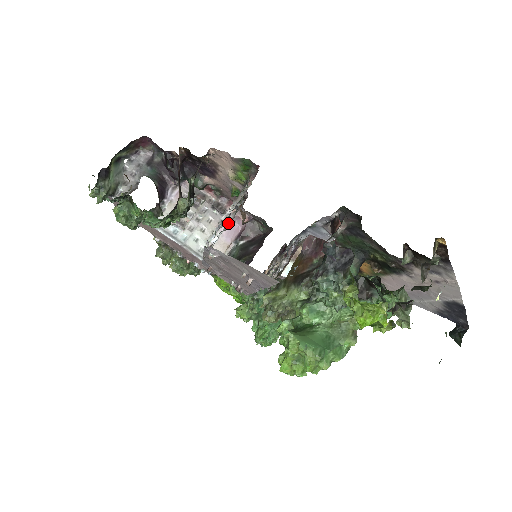
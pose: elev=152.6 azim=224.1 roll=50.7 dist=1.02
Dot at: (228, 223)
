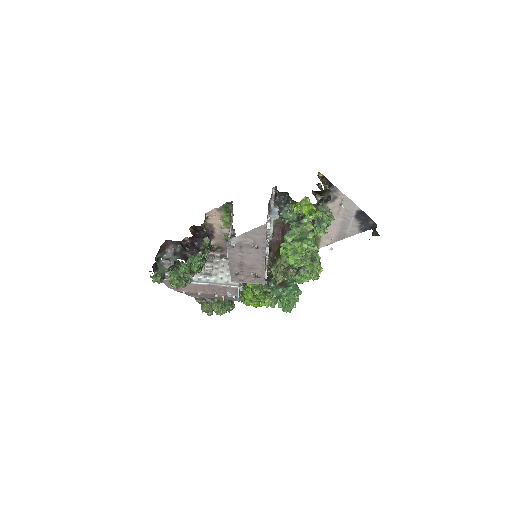
Dot at: occluded
